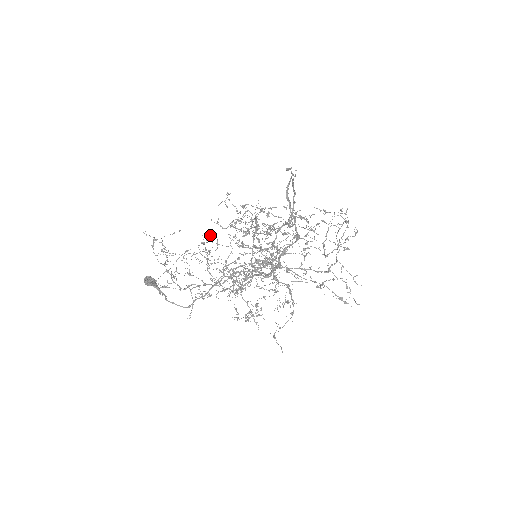
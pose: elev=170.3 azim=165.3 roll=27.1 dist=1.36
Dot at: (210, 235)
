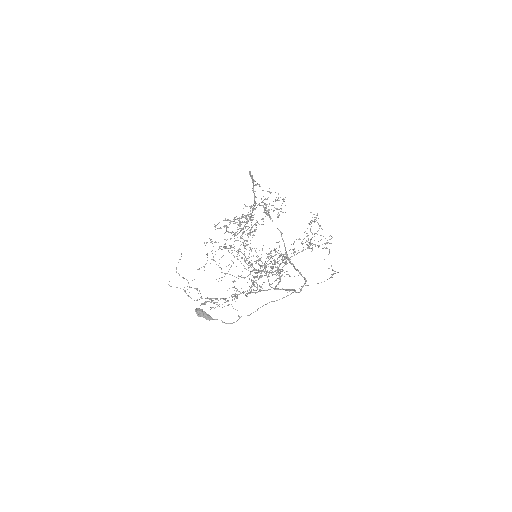
Dot at: (204, 243)
